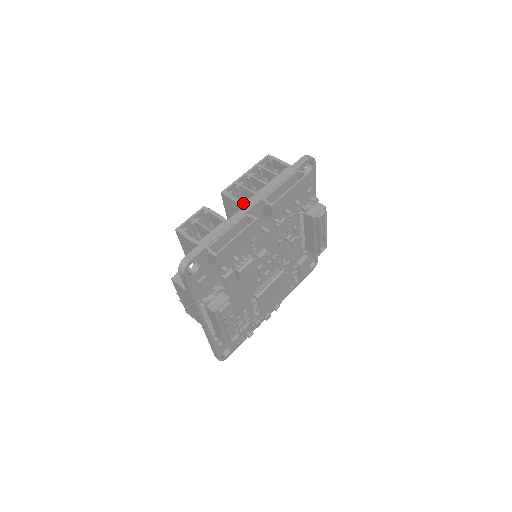
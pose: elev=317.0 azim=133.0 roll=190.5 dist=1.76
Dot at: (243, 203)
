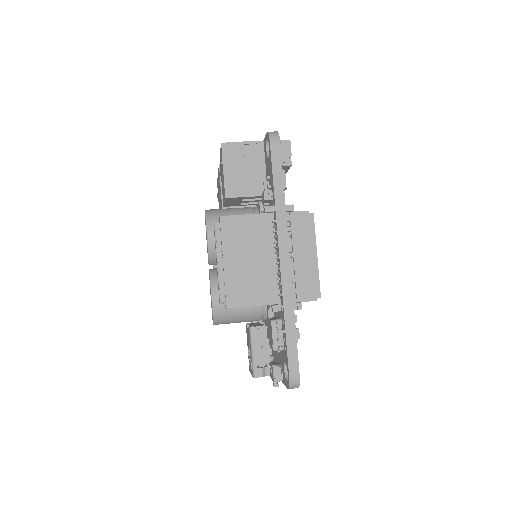
Dot at: occluded
